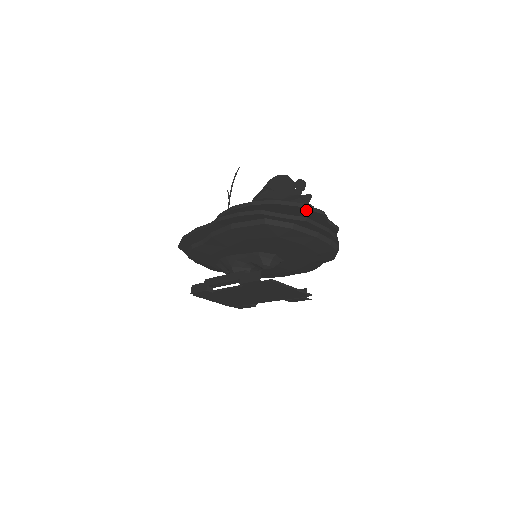
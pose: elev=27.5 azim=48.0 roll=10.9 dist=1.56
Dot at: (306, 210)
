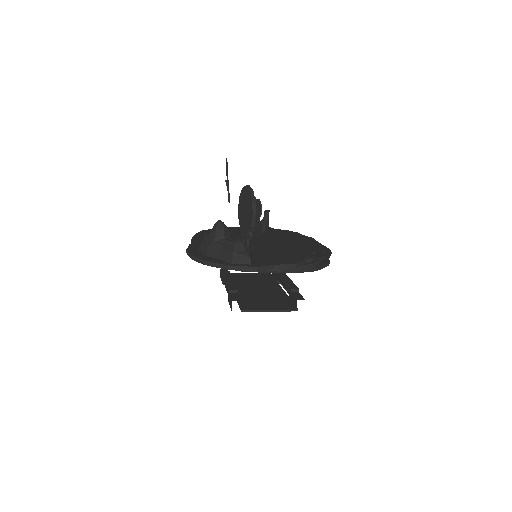
Dot at: (236, 269)
